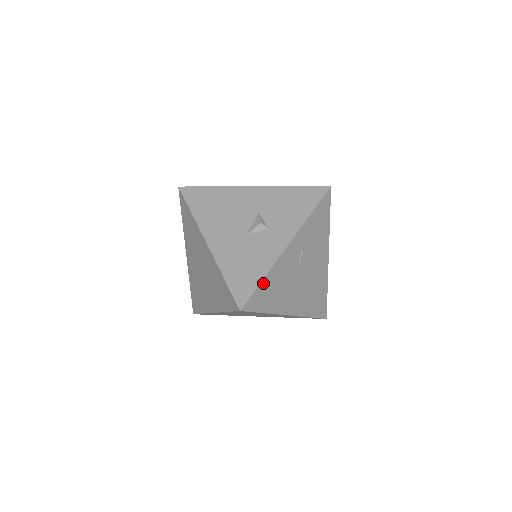
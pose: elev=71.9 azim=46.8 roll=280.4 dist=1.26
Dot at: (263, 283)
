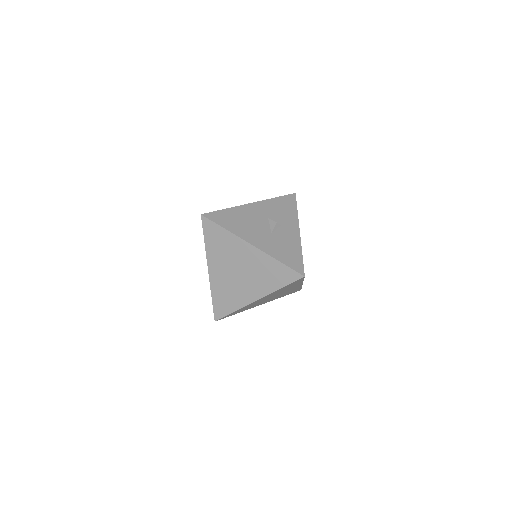
Dot at: (302, 258)
